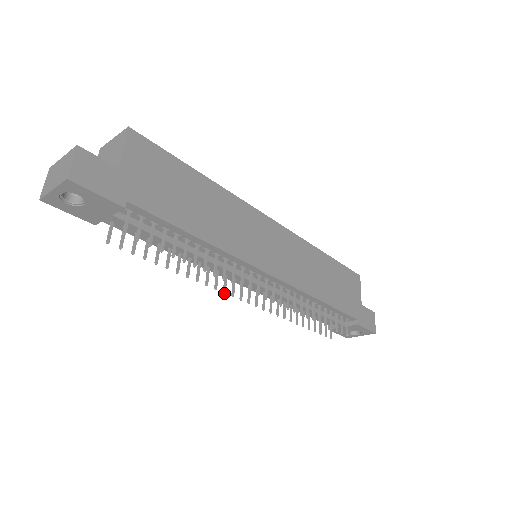
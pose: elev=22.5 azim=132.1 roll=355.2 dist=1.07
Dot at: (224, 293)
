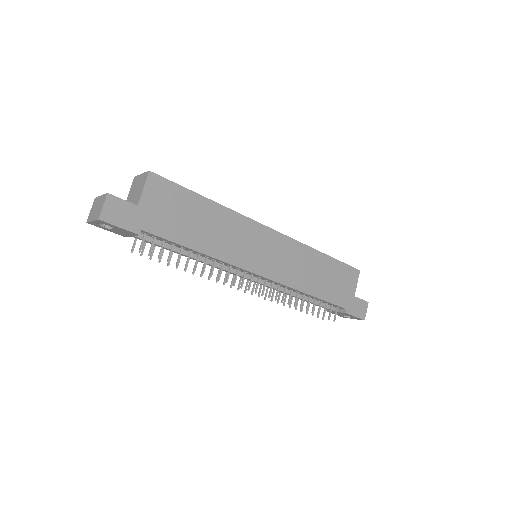
Dot at: occluded
